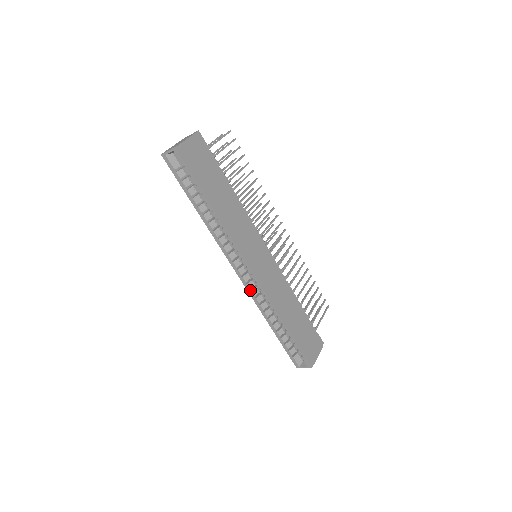
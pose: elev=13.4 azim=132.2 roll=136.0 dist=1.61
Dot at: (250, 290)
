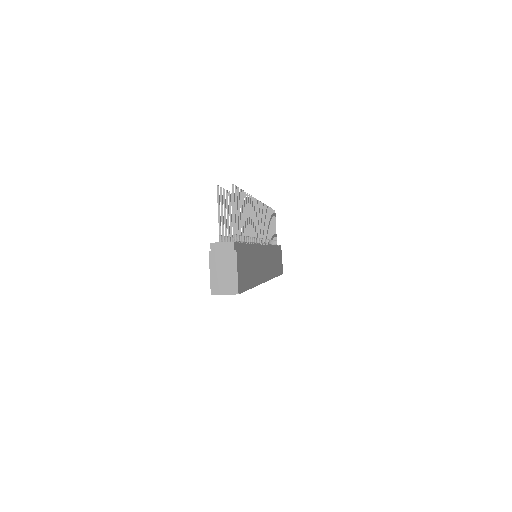
Dot at: occluded
